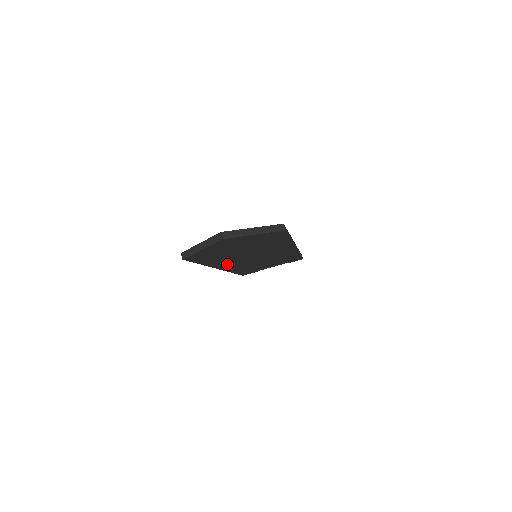
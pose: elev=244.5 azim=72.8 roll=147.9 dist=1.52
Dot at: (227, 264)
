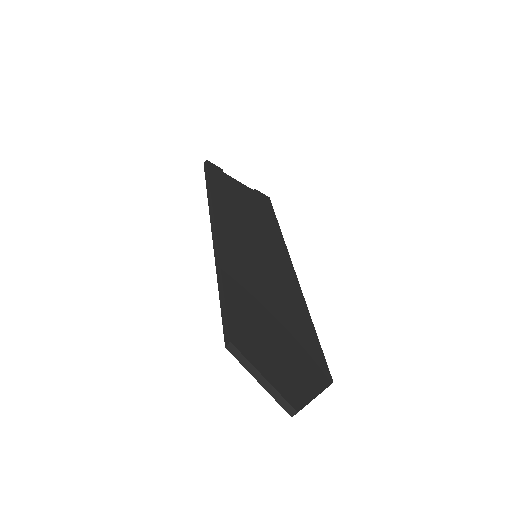
Dot at: occluded
